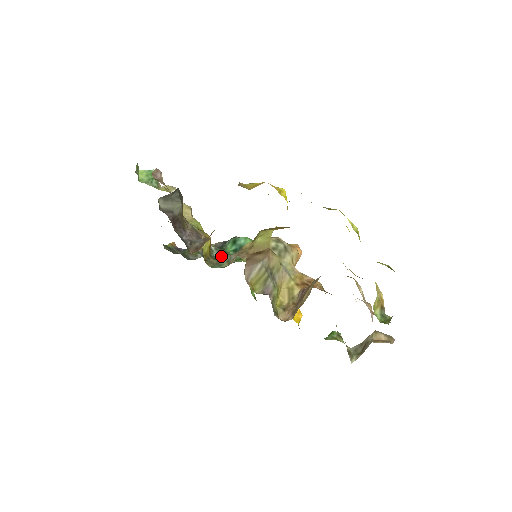
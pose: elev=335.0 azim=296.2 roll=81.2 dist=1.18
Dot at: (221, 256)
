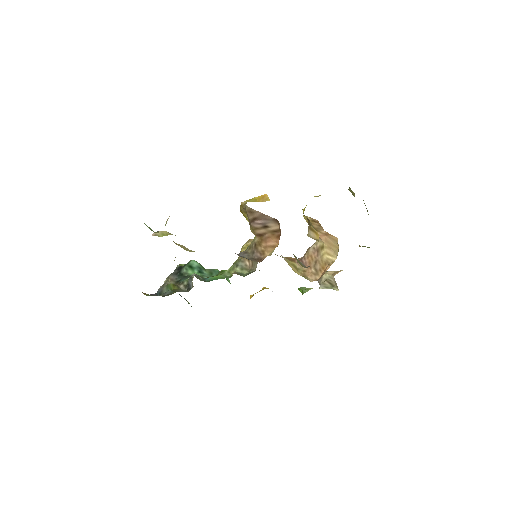
Dot at: (204, 278)
